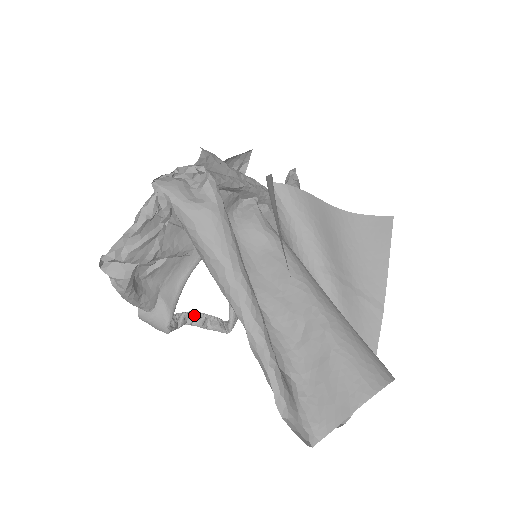
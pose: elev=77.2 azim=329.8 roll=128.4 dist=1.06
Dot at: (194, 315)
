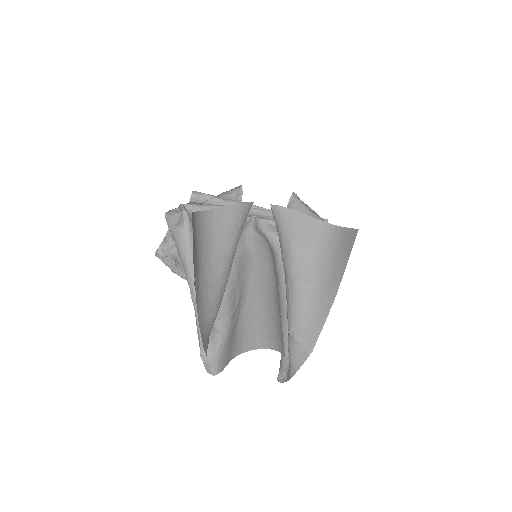
Dot at: occluded
